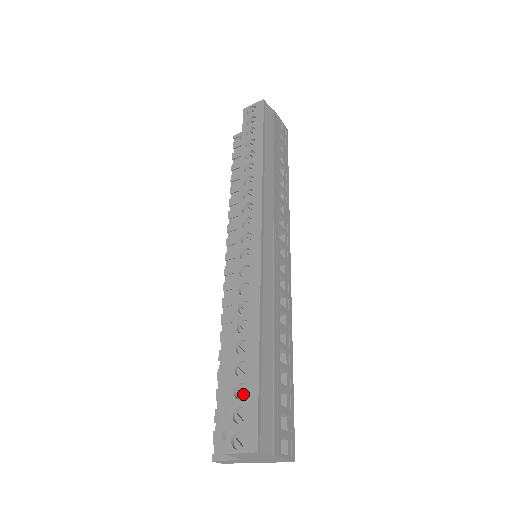
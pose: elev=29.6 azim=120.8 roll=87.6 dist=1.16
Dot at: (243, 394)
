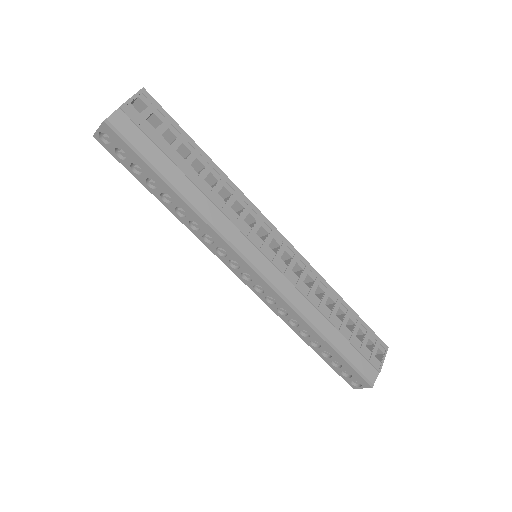
Dot at: occluded
